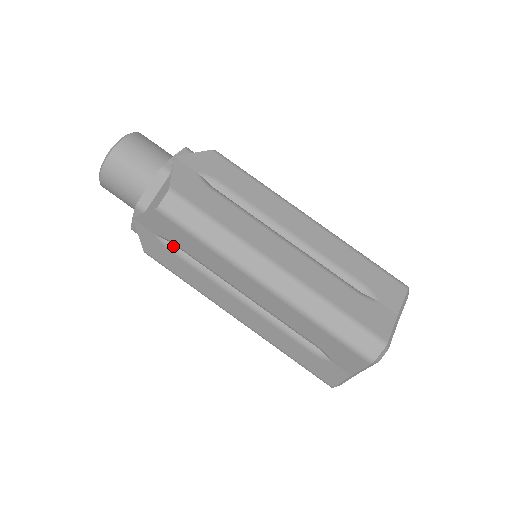
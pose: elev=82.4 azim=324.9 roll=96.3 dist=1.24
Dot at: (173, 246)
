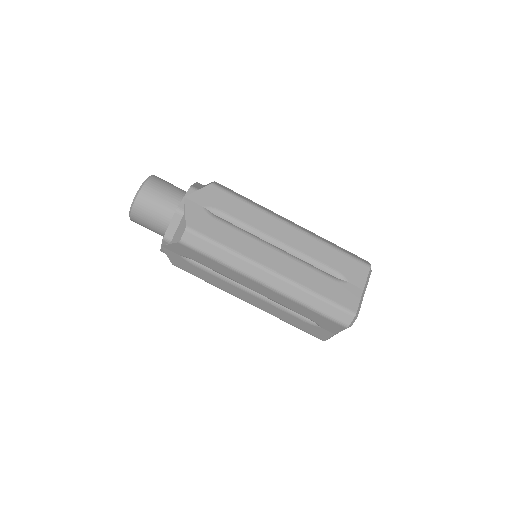
Dot at: (194, 261)
